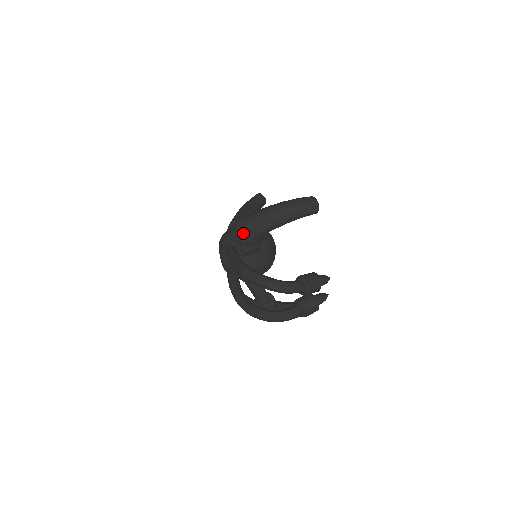
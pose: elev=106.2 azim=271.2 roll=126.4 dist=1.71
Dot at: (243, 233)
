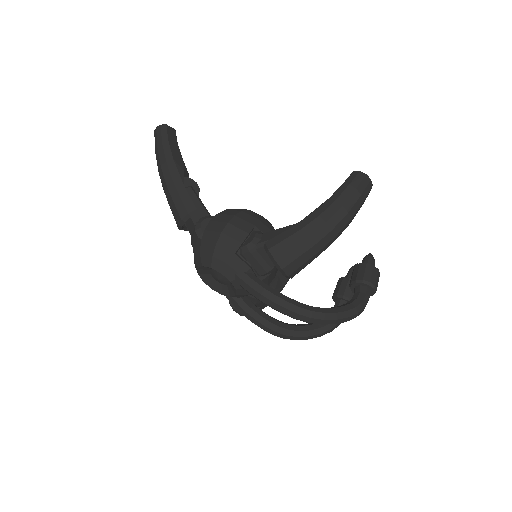
Dot at: (294, 270)
